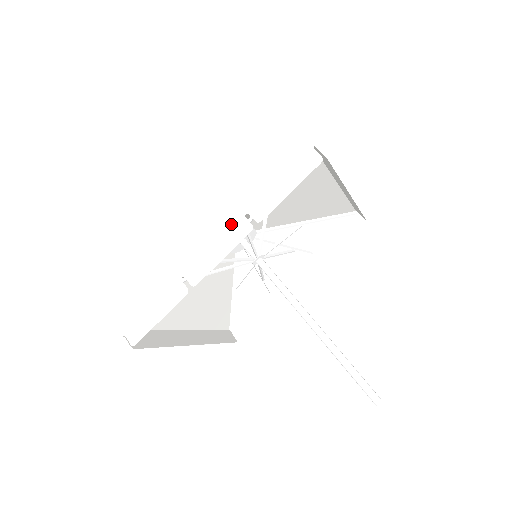
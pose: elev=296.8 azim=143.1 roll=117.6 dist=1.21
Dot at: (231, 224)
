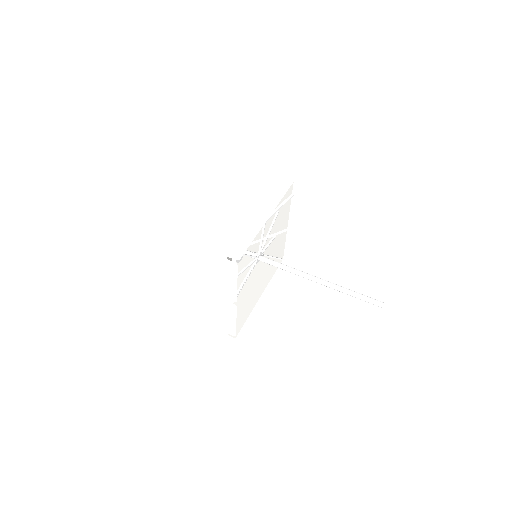
Dot at: (224, 306)
